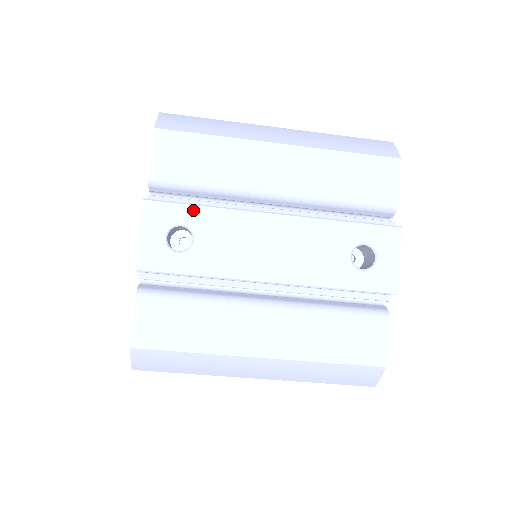
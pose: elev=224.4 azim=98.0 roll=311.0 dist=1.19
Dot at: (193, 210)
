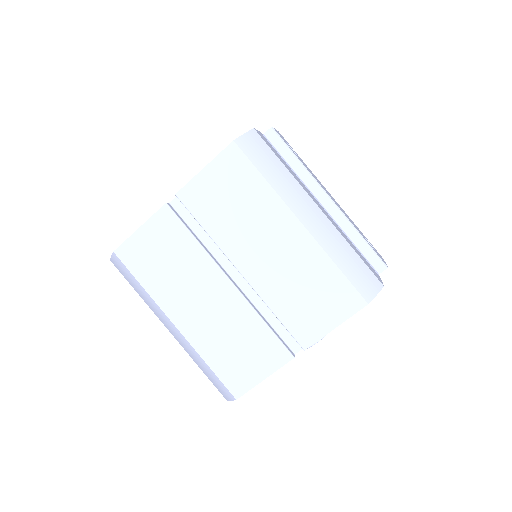
Dot at: occluded
